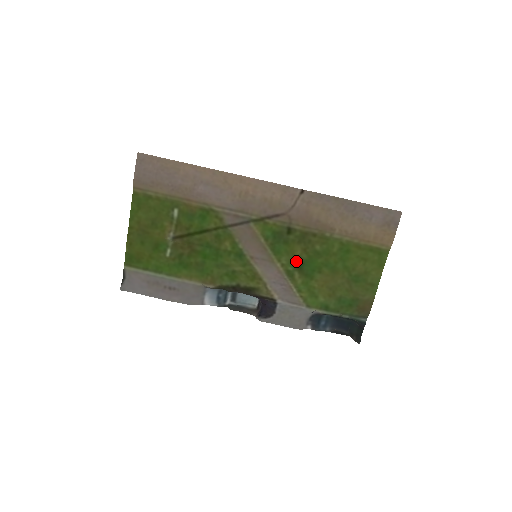
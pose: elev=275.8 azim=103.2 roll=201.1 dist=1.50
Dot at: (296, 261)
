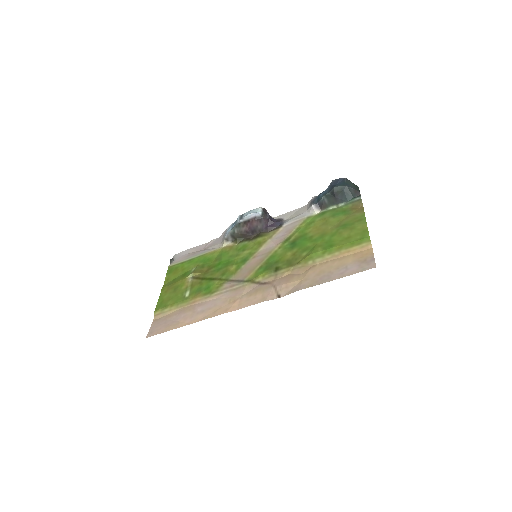
Dot at: (289, 248)
